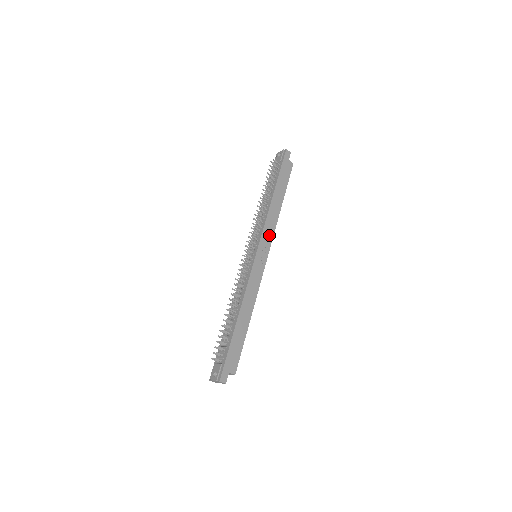
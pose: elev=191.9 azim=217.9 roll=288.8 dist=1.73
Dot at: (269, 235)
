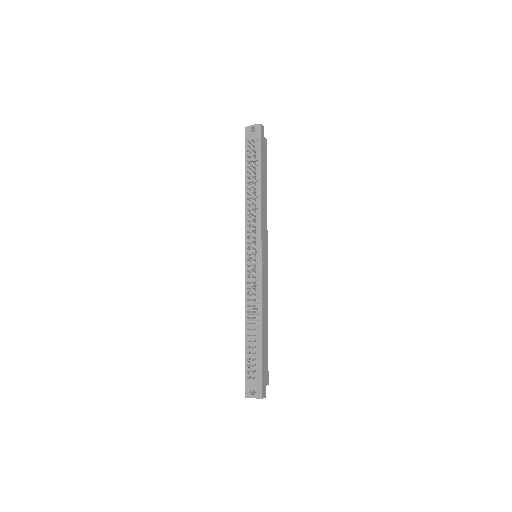
Dot at: (265, 231)
